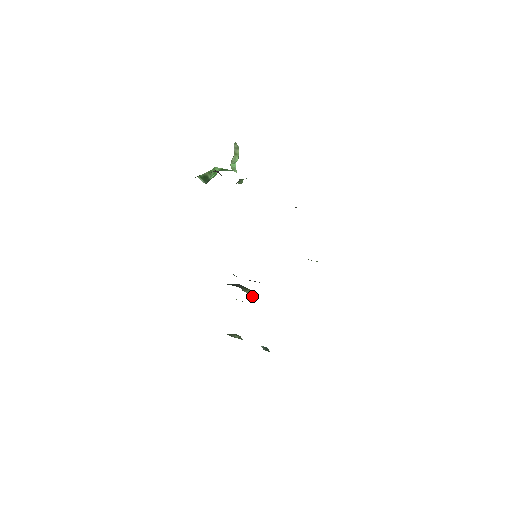
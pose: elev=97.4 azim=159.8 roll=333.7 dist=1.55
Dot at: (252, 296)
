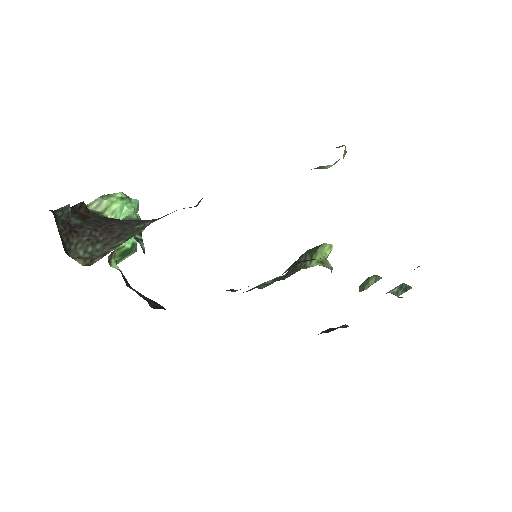
Dot at: (322, 261)
